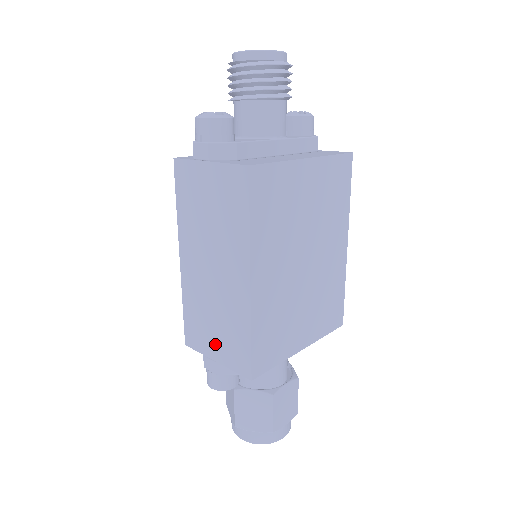
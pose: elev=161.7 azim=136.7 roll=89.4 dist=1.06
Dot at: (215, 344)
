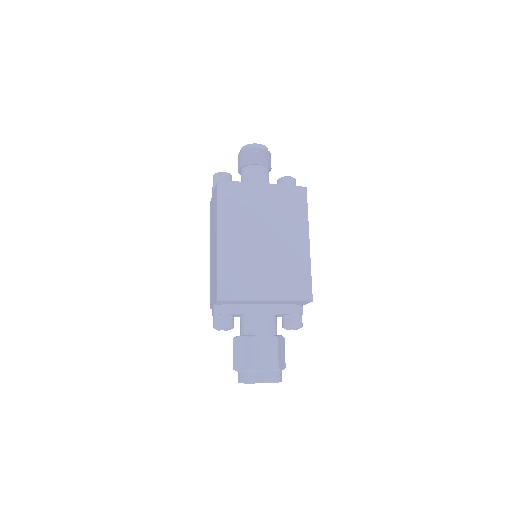
Dot at: (213, 293)
